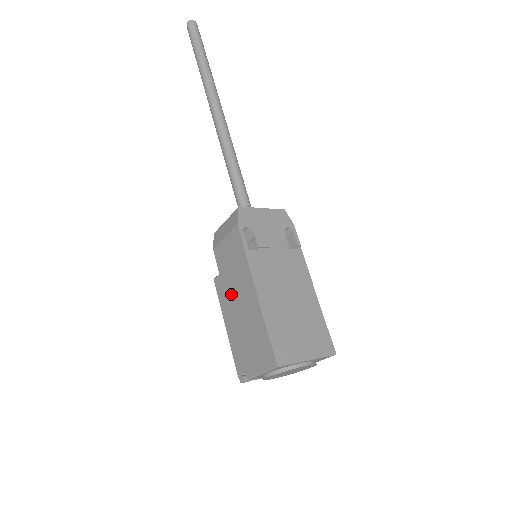
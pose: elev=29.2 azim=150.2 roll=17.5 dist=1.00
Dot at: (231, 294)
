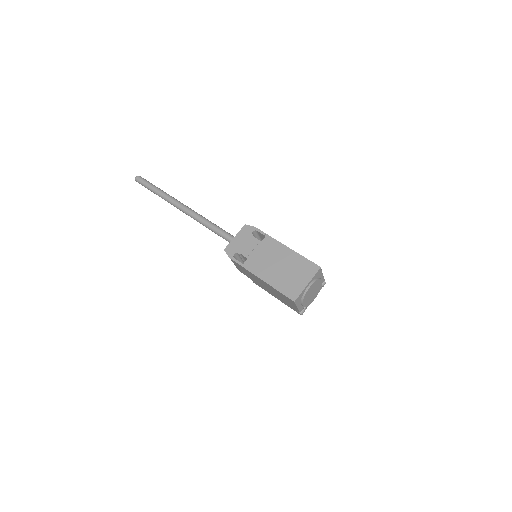
Dot at: (260, 284)
